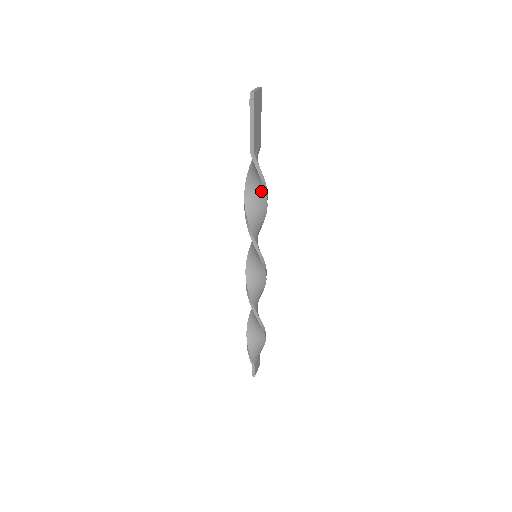
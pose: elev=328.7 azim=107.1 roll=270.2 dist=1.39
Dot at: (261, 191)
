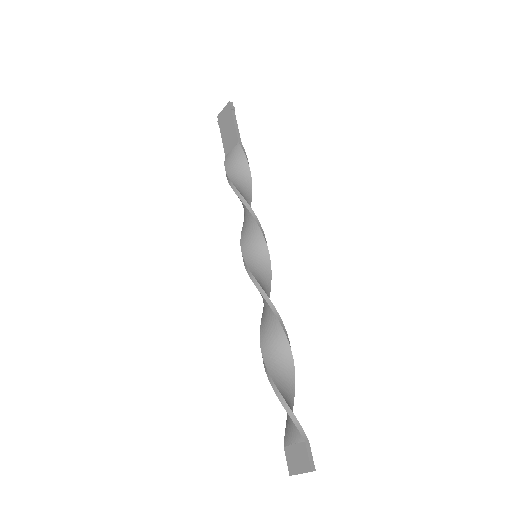
Dot at: (247, 183)
